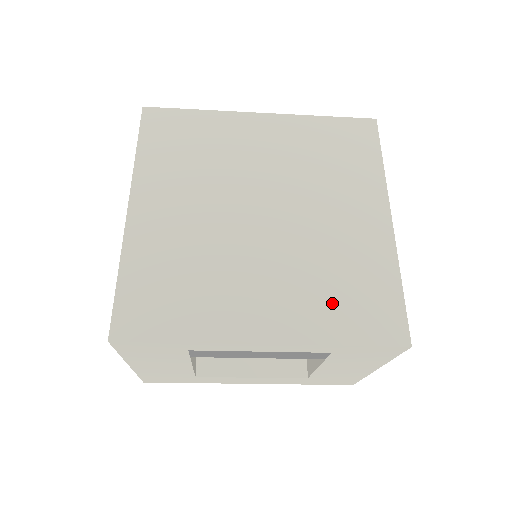
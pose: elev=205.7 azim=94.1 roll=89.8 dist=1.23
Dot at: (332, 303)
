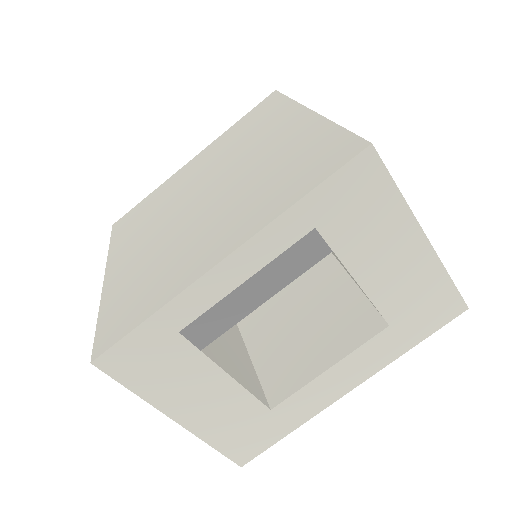
Dot at: (278, 187)
